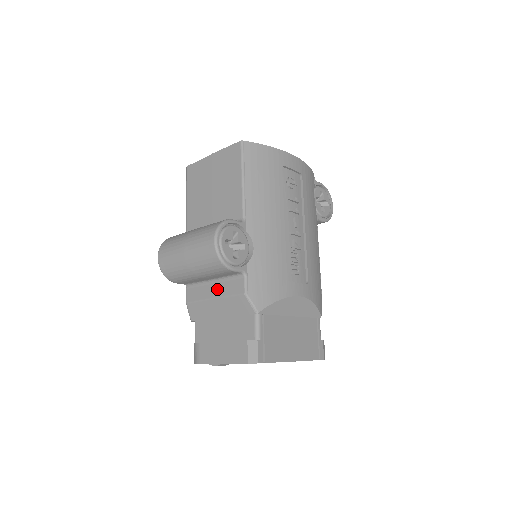
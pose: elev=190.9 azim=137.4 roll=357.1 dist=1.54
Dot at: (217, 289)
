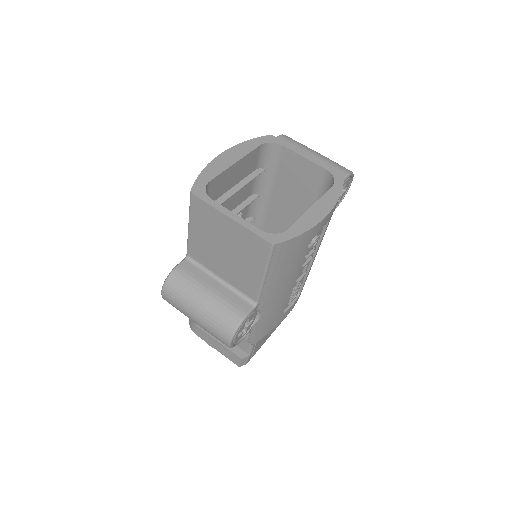
Dot at: occluded
